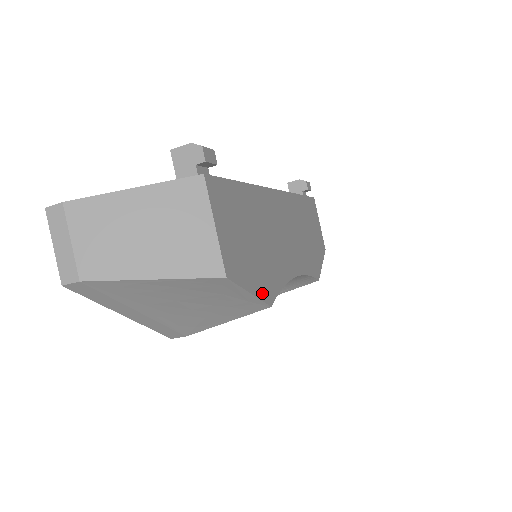
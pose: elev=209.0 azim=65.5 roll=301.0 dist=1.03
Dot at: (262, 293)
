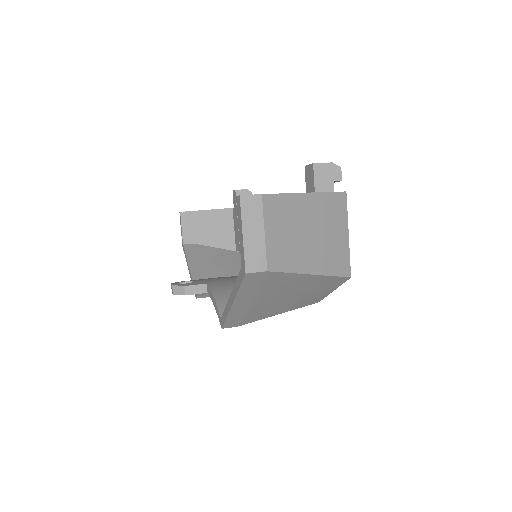
Dot at: occluded
